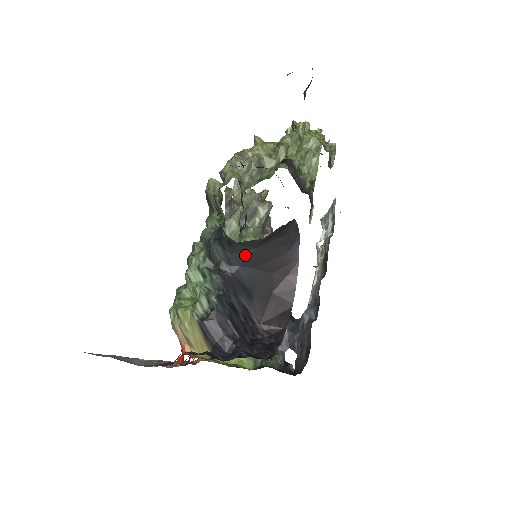
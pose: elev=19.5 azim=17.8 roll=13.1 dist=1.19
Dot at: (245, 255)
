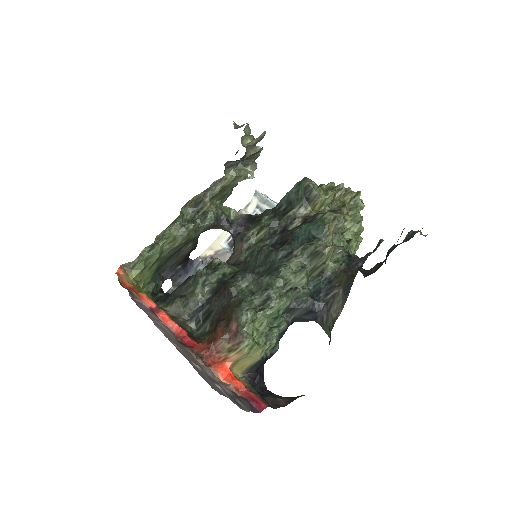
Dot at: (306, 321)
